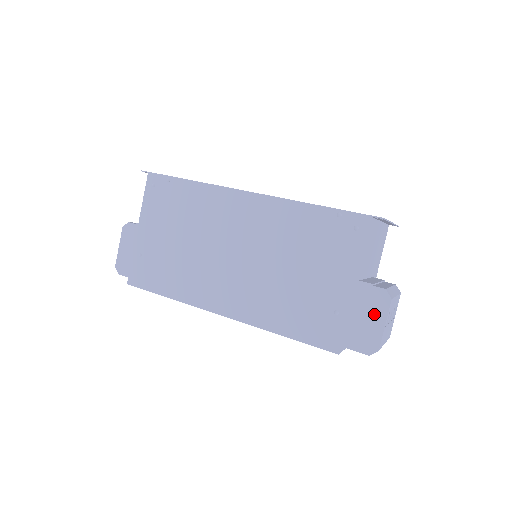
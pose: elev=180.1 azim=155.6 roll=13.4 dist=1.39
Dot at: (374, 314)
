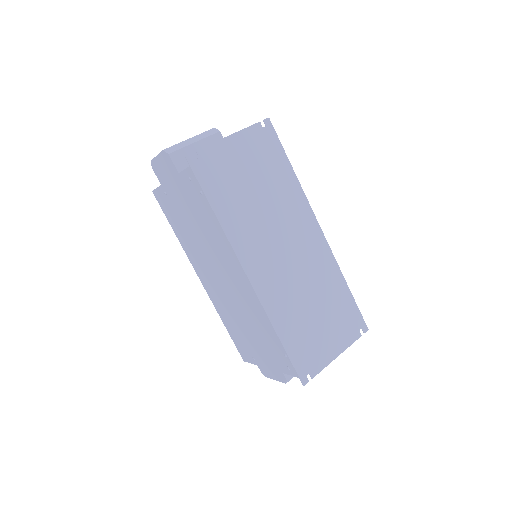
Dot at: (274, 374)
